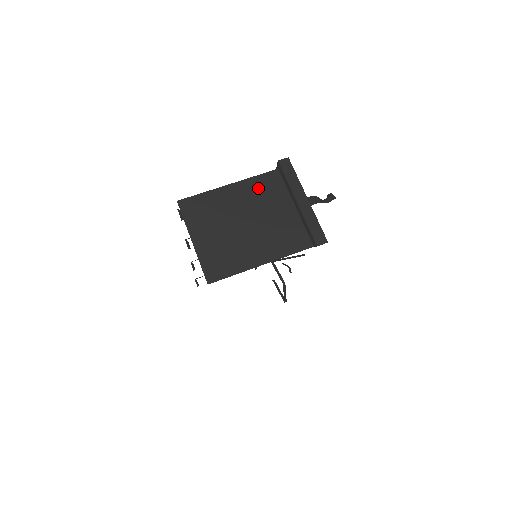
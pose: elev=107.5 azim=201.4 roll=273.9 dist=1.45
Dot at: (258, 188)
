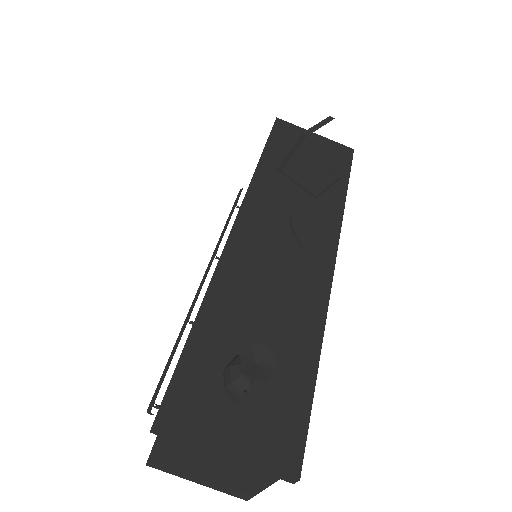
Dot at: (175, 444)
